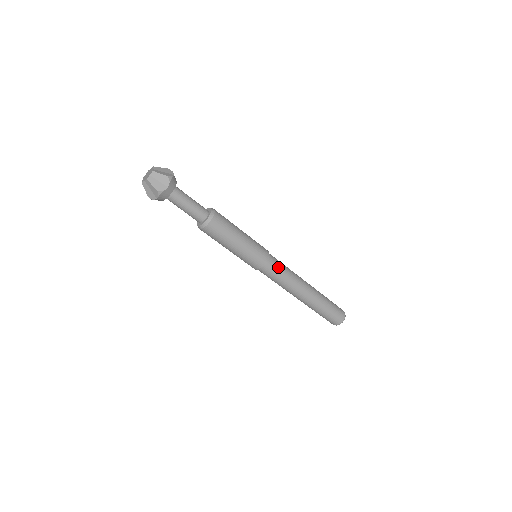
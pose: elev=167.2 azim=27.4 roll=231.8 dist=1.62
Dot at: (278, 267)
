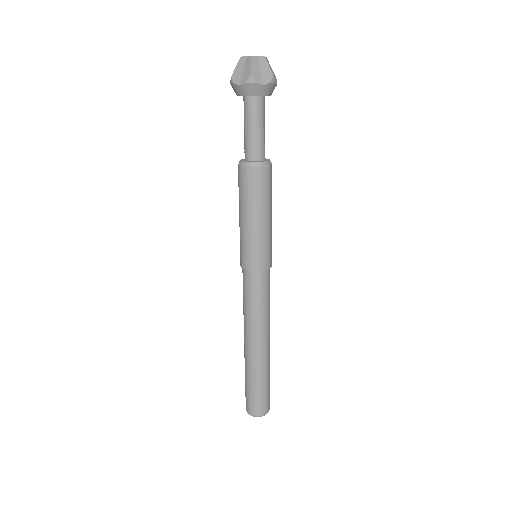
Dot at: (269, 284)
